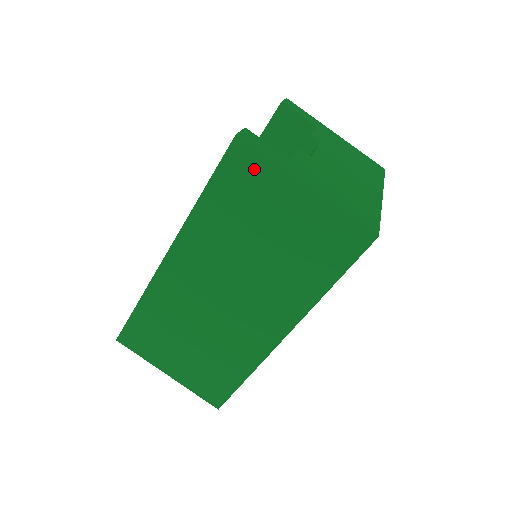
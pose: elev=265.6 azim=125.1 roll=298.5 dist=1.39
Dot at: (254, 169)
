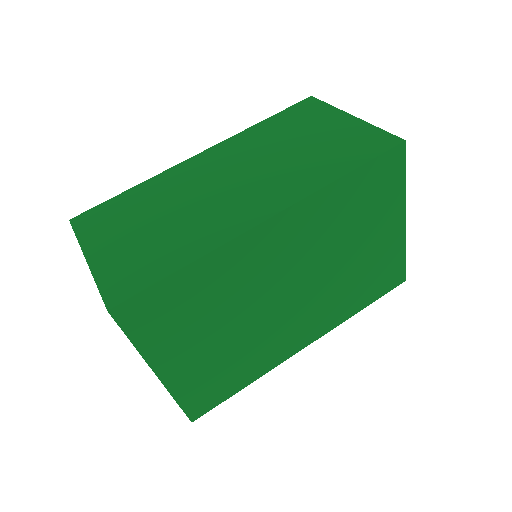
Dot at: (314, 109)
